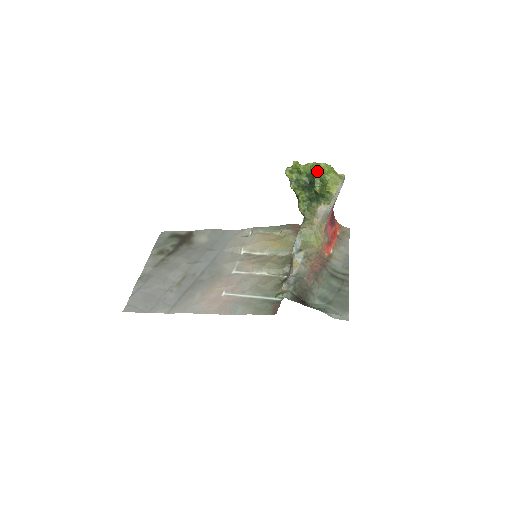
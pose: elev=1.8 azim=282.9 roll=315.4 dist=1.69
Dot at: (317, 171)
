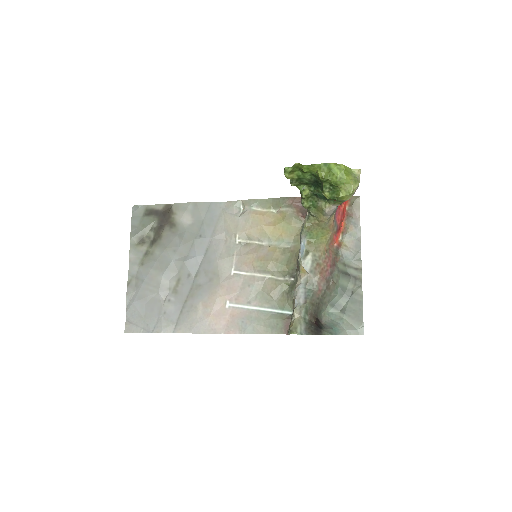
Dot at: (326, 176)
